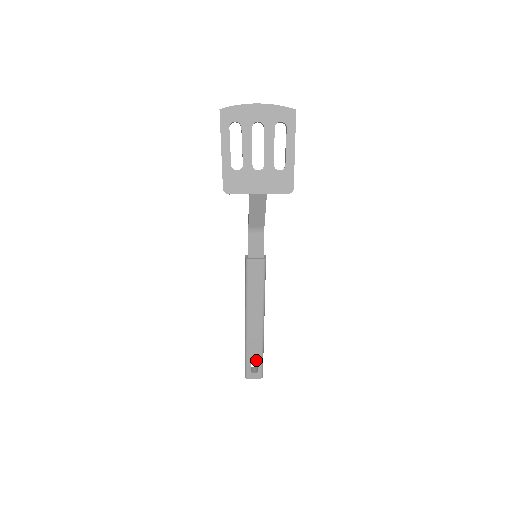
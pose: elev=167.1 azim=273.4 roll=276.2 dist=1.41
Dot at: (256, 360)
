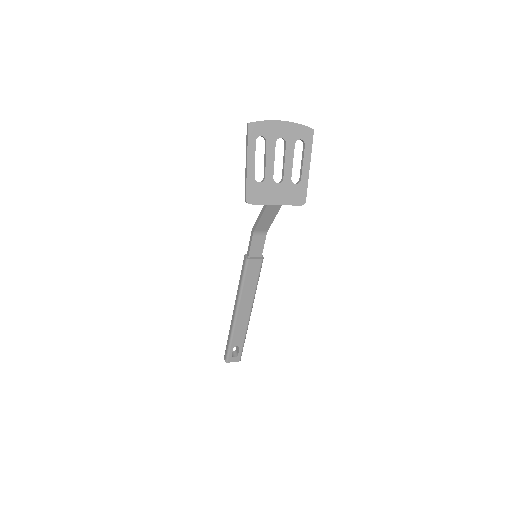
Dot at: (238, 346)
